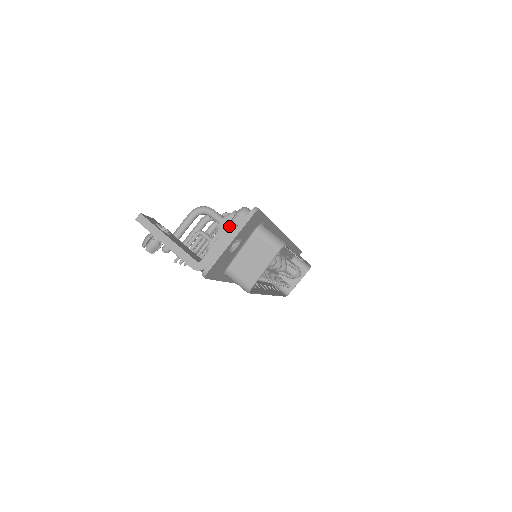
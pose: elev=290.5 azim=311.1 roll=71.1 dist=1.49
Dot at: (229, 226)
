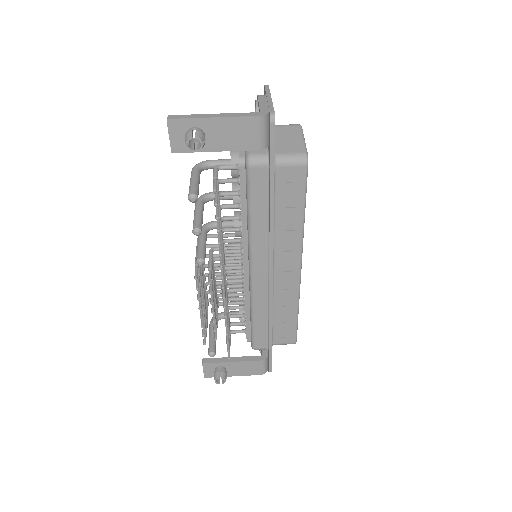
Dot at: (258, 95)
